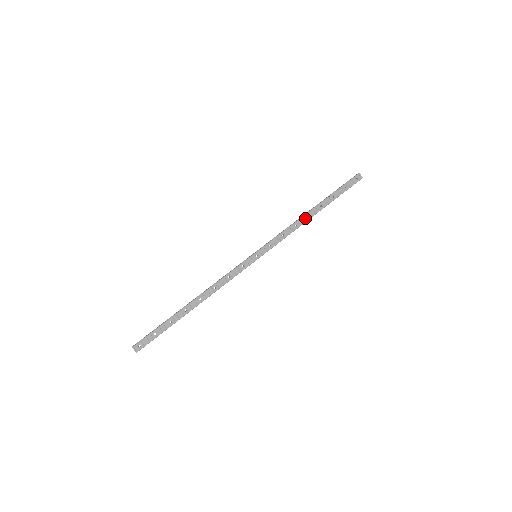
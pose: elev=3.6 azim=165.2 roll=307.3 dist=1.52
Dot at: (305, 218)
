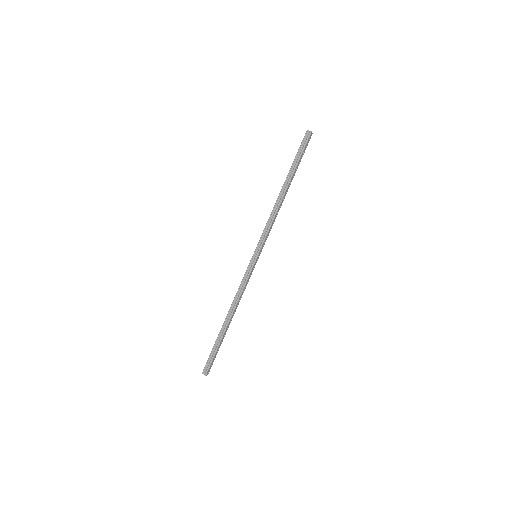
Dot at: (282, 202)
